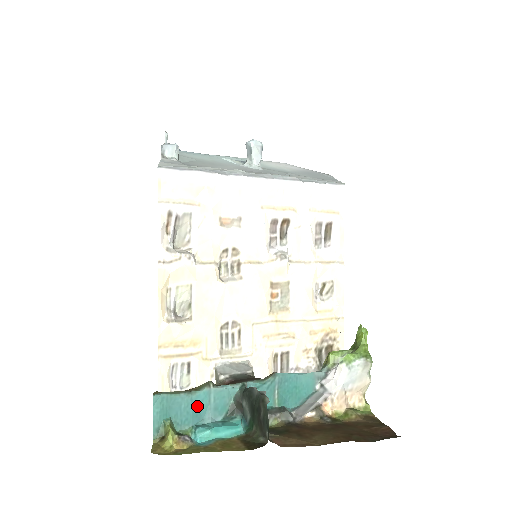
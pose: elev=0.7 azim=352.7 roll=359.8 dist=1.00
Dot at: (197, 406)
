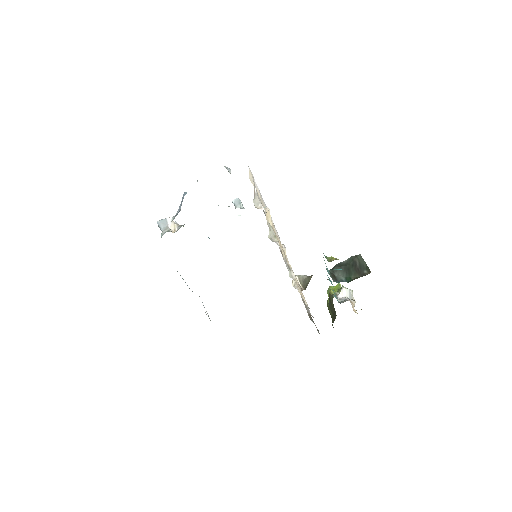
Dot at: (325, 263)
